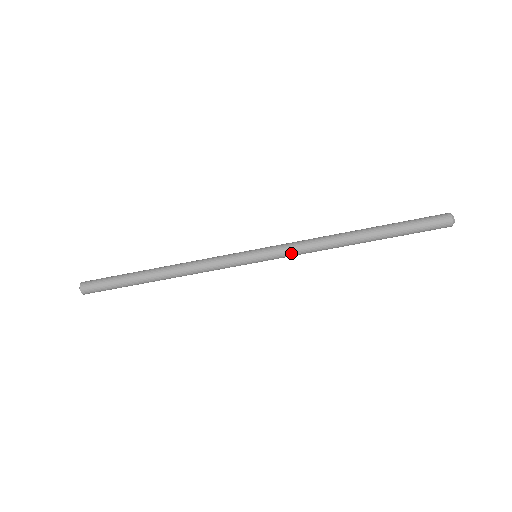
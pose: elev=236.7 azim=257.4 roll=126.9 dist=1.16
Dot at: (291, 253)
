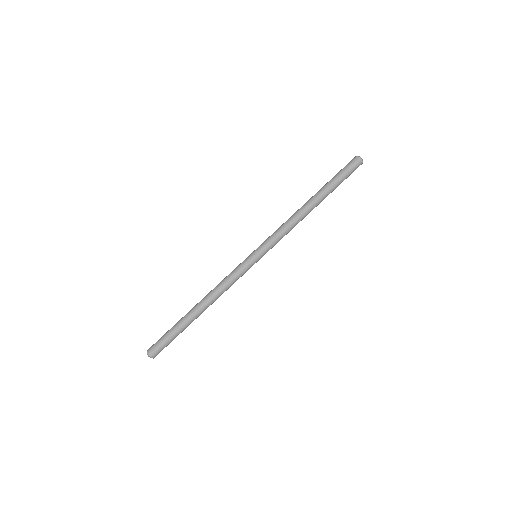
Dot at: (273, 235)
